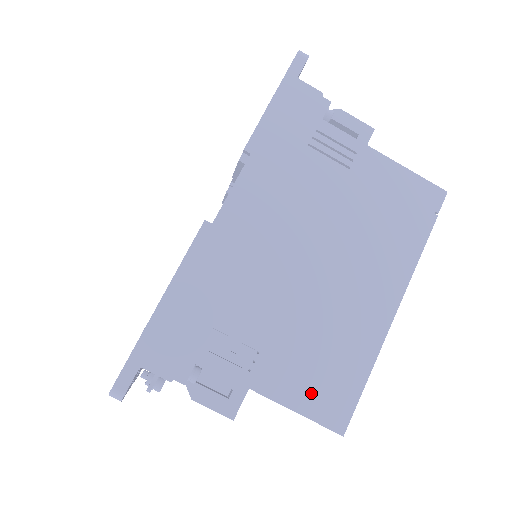
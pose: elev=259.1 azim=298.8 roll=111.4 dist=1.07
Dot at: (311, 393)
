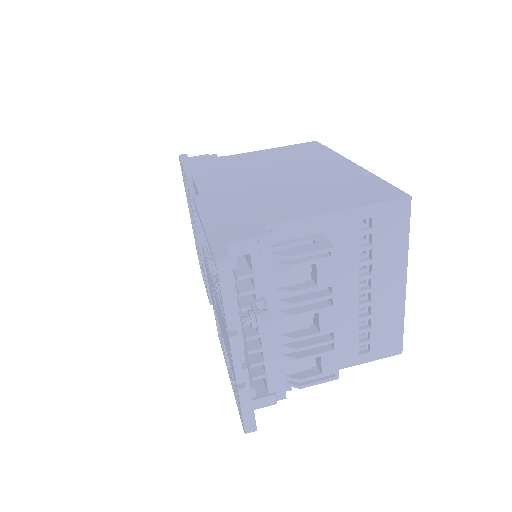
Dot at: (360, 198)
